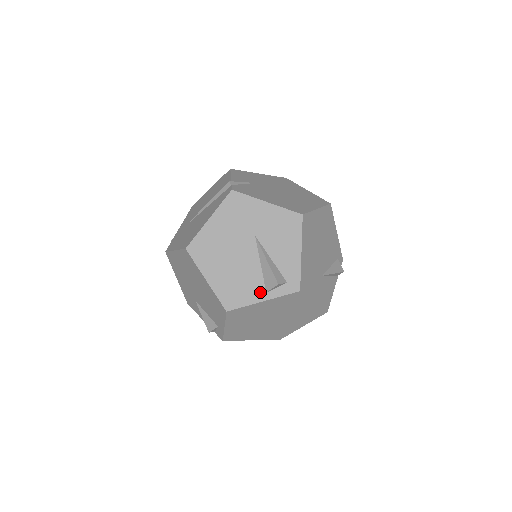
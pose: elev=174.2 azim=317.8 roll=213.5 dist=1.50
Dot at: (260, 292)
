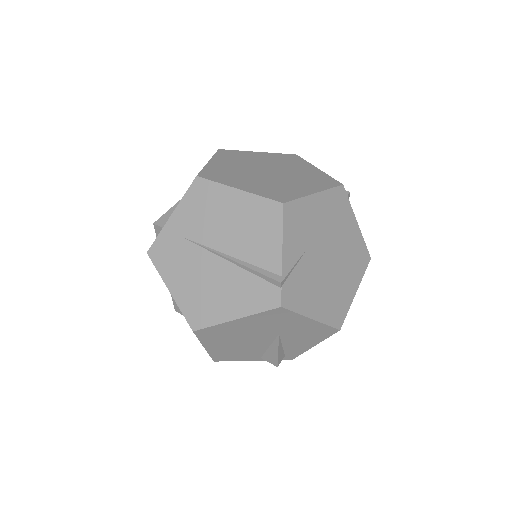
Dot at: (255, 357)
